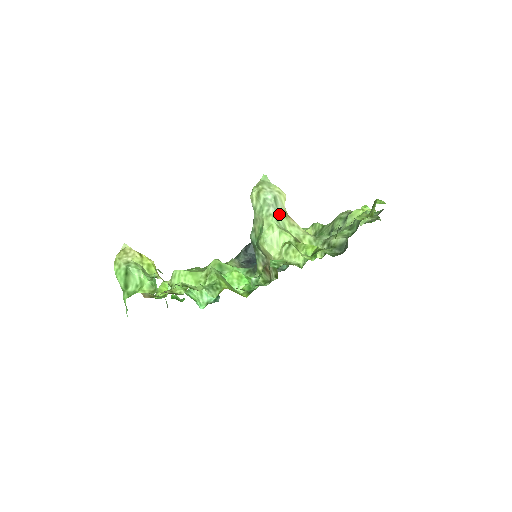
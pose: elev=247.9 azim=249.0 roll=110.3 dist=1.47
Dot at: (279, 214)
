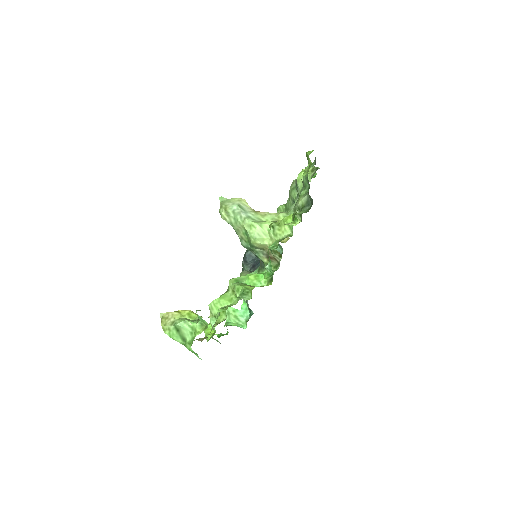
Dot at: (250, 214)
